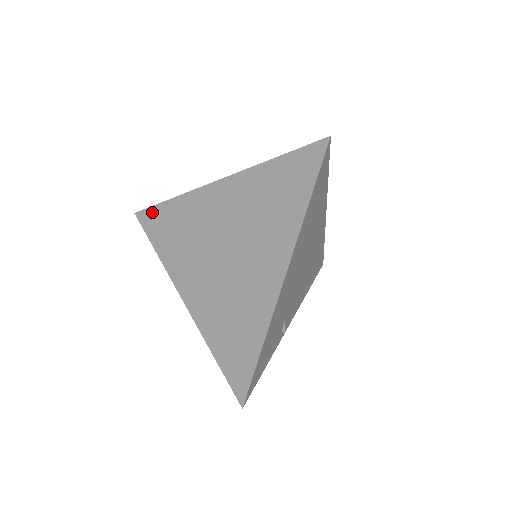
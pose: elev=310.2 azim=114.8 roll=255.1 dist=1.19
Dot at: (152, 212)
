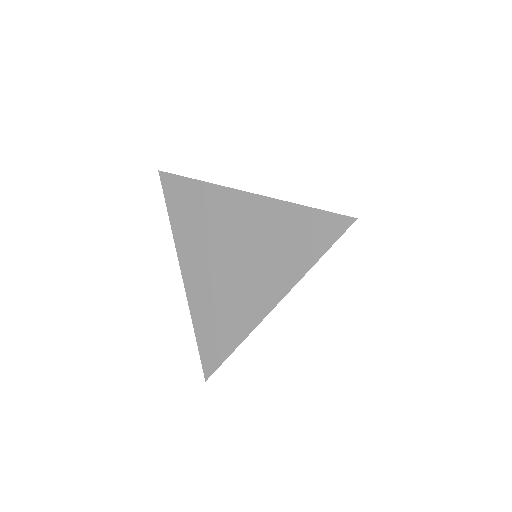
Dot at: (176, 181)
